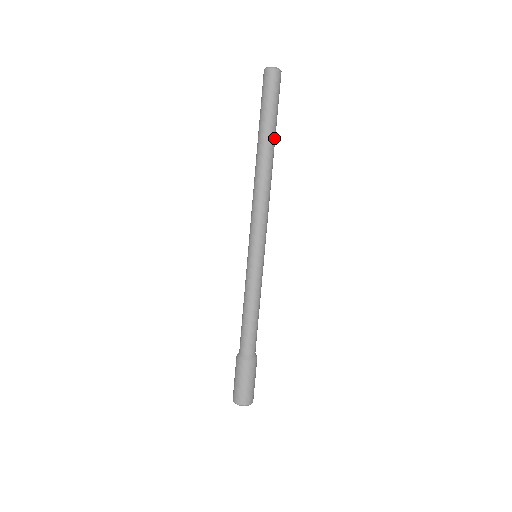
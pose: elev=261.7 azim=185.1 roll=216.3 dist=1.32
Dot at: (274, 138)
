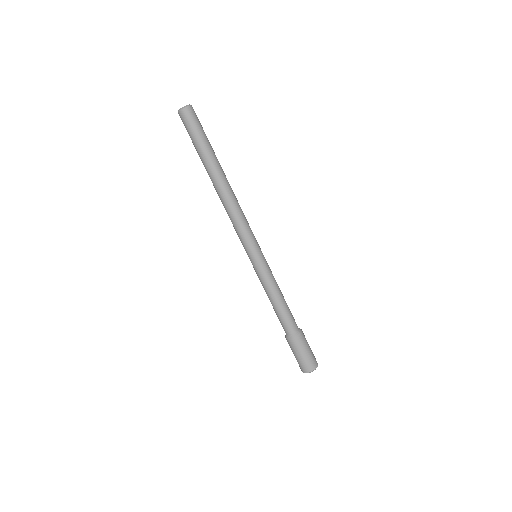
Dot at: (212, 162)
